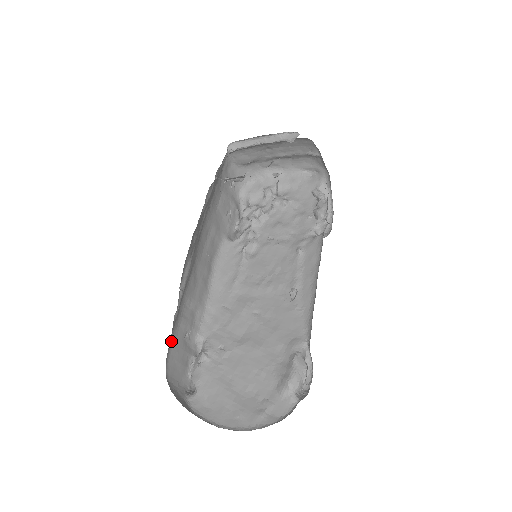
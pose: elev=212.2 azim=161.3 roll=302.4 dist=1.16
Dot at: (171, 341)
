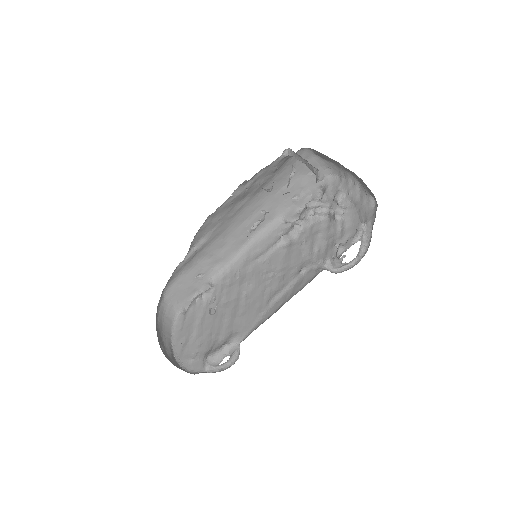
Dot at: (179, 275)
